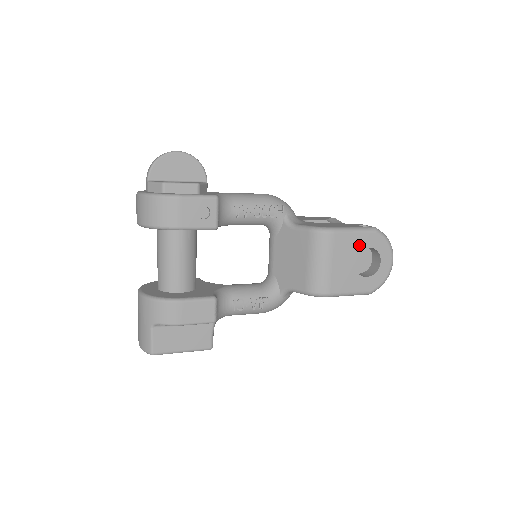
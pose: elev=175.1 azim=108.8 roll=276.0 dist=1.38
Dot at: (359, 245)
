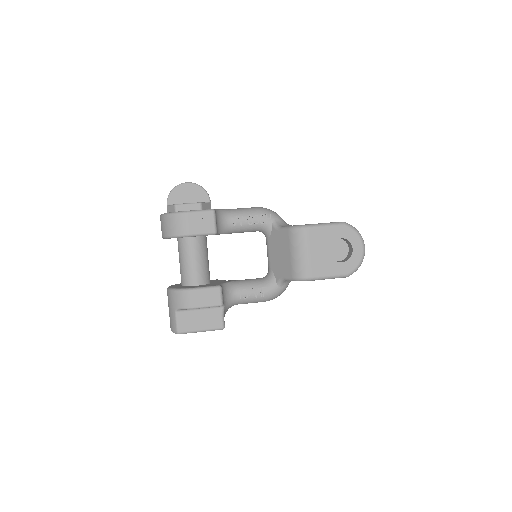
Dot at: (331, 237)
